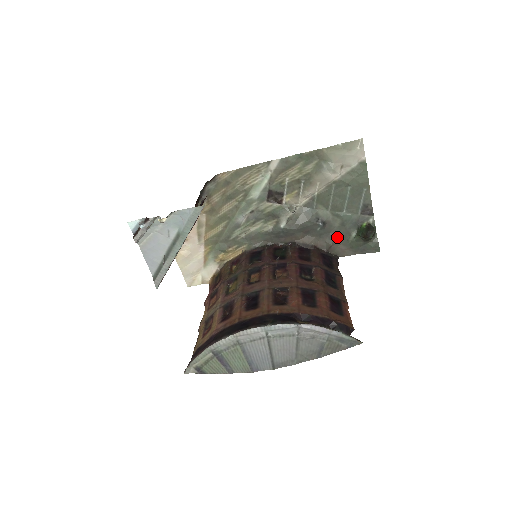
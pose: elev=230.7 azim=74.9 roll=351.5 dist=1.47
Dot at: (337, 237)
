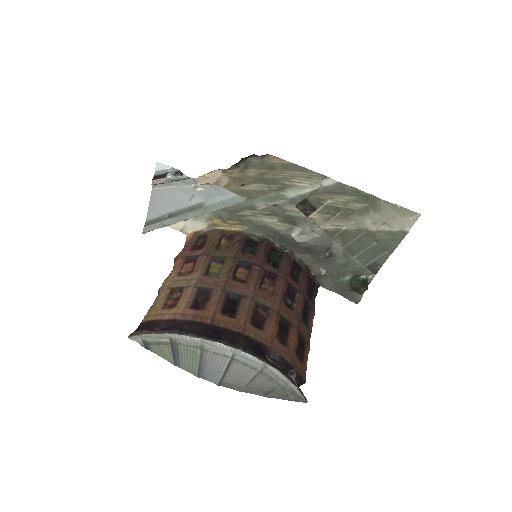
Dot at: (332, 271)
